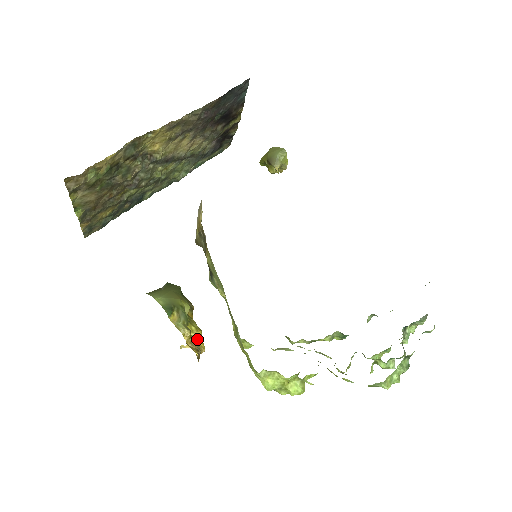
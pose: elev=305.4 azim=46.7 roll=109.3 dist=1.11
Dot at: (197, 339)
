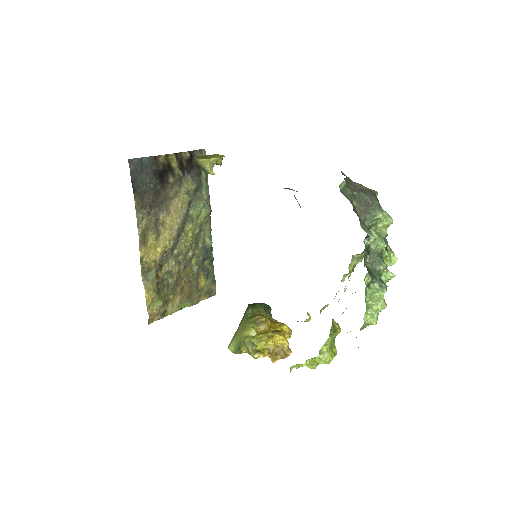
Dot at: (271, 347)
